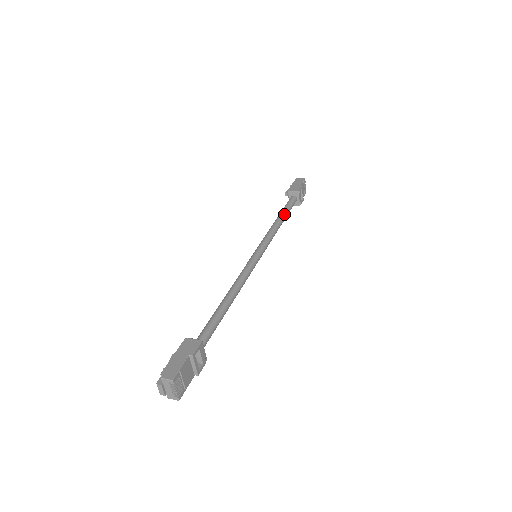
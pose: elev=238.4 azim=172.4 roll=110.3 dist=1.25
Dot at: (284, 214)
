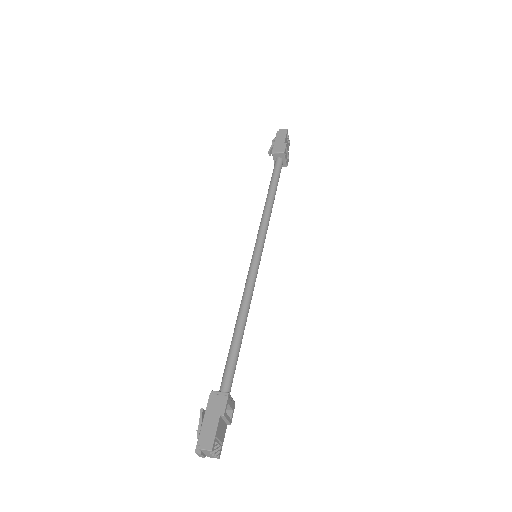
Dot at: (274, 189)
